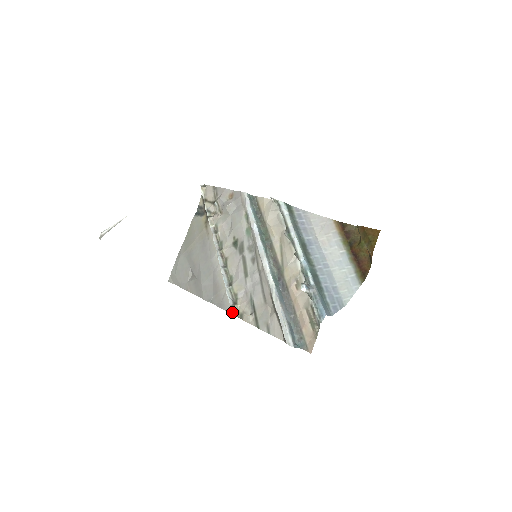
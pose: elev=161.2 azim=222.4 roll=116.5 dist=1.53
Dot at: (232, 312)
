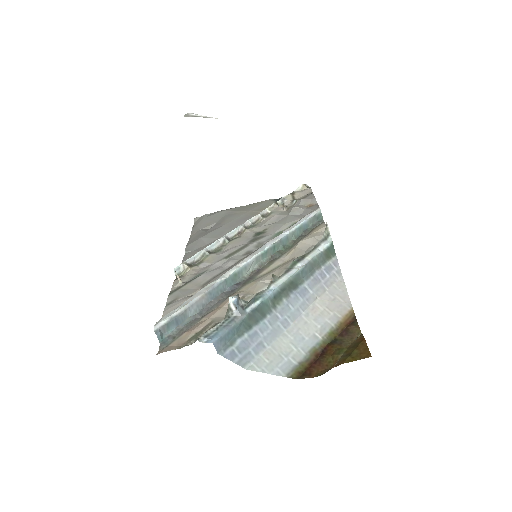
Dot at: (178, 266)
